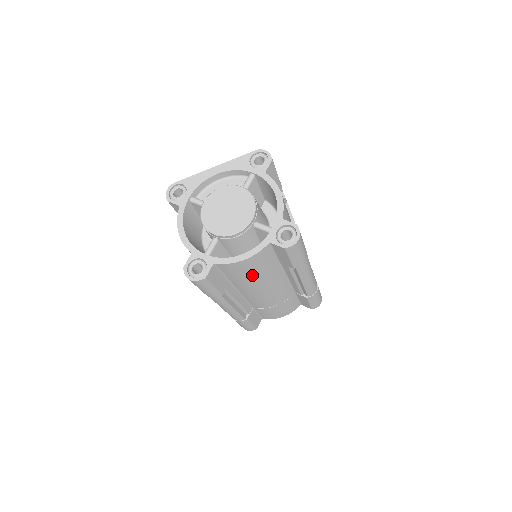
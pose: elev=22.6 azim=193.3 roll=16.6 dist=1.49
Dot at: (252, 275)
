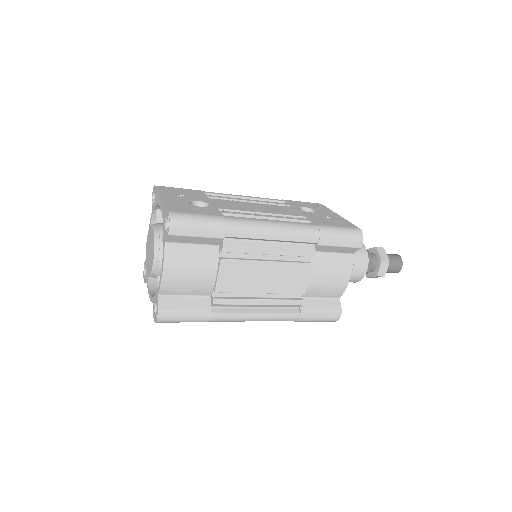
Dot at: occluded
